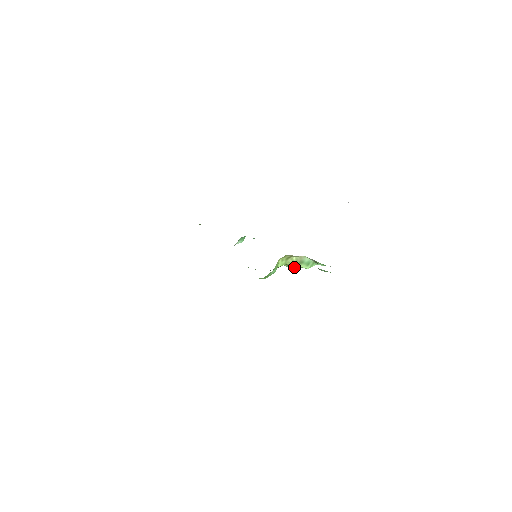
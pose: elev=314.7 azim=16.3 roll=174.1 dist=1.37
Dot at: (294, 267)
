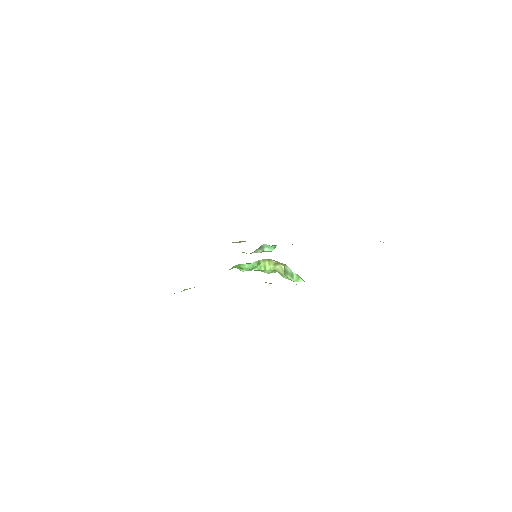
Dot at: (285, 277)
